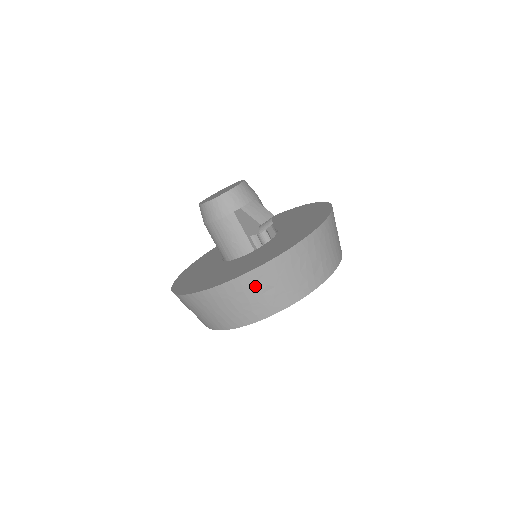
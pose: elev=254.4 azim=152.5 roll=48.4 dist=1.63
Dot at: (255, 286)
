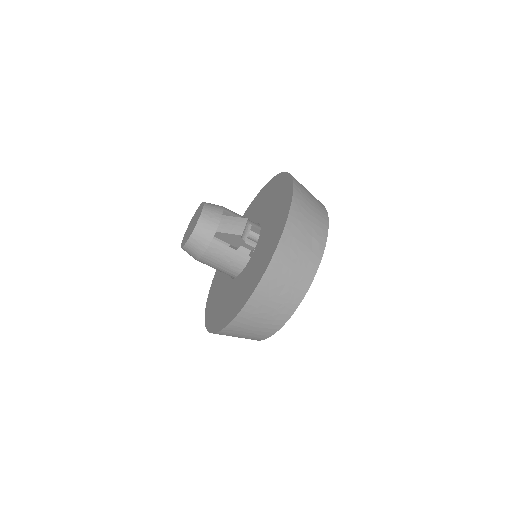
Dot at: (269, 294)
